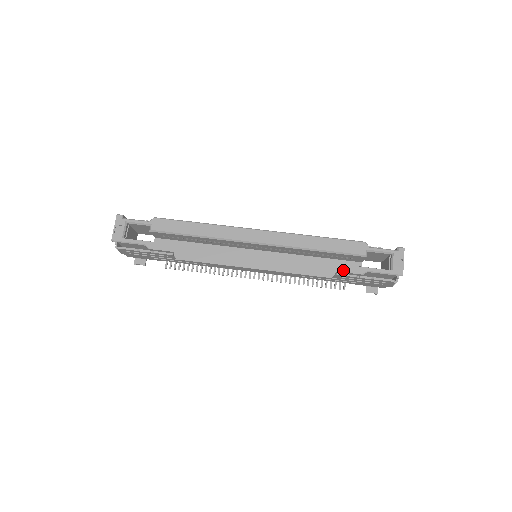
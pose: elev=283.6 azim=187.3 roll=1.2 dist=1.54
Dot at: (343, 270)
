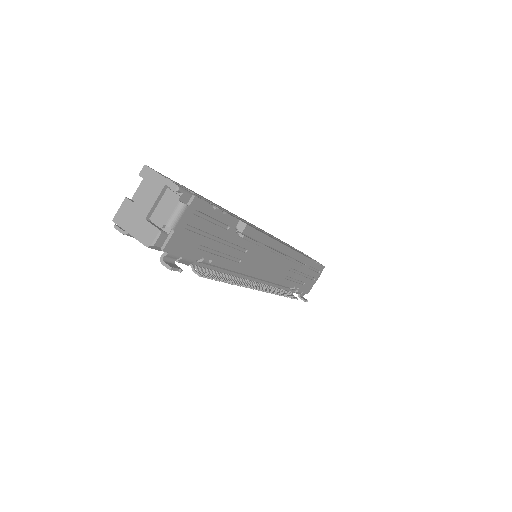
Dot at: occluded
